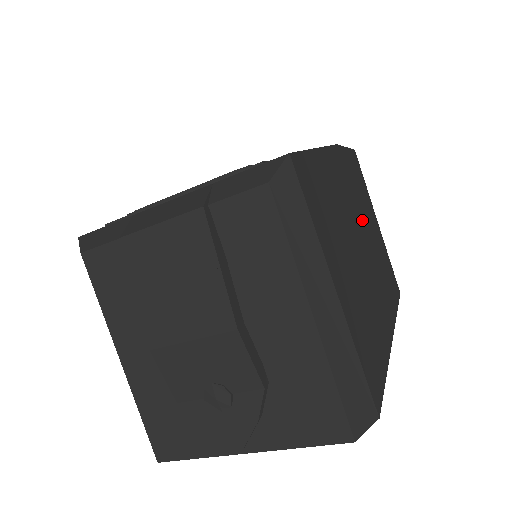
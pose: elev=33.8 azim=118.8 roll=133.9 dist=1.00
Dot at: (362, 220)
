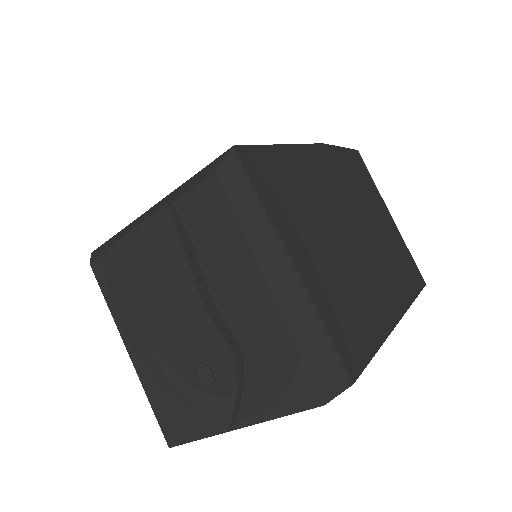
Dot at: (359, 211)
